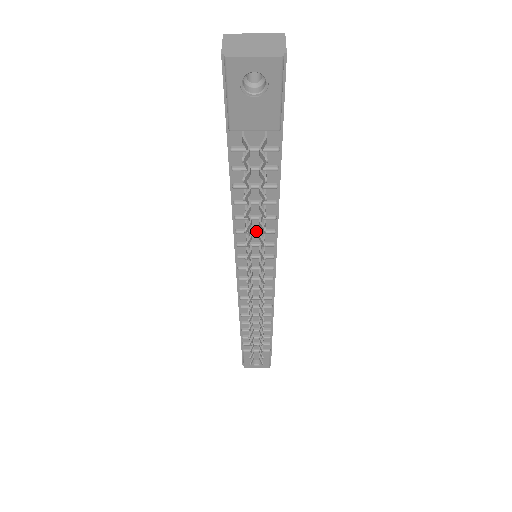
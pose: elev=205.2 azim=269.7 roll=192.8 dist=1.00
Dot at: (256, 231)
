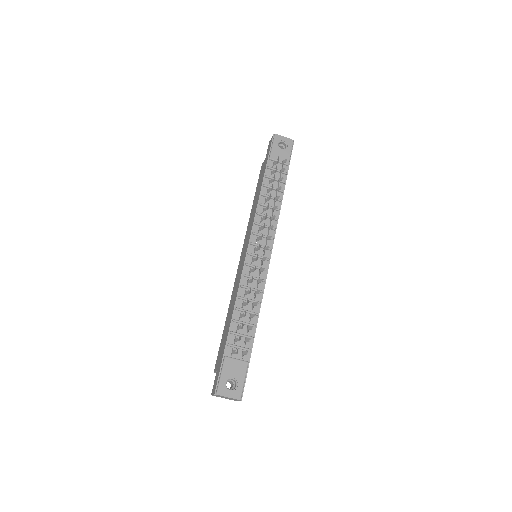
Dot at: (268, 215)
